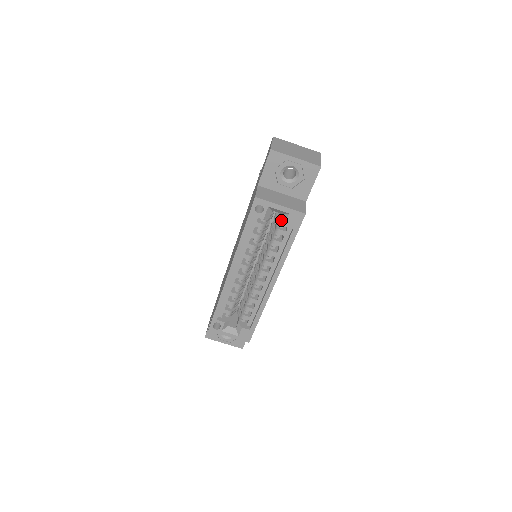
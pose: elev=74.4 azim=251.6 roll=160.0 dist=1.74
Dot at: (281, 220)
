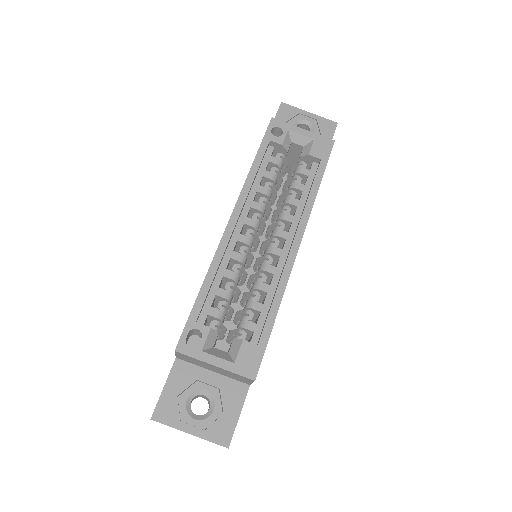
Dot at: (303, 152)
